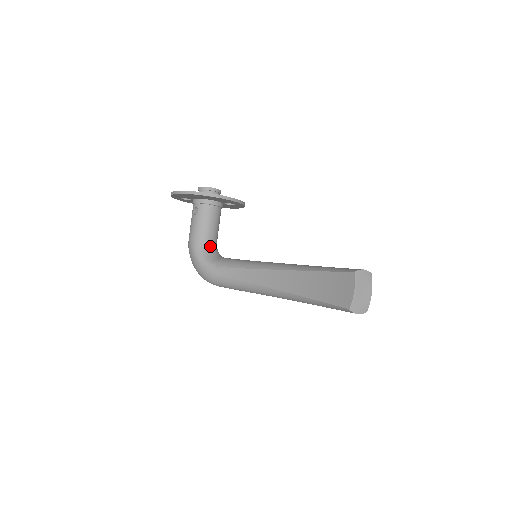
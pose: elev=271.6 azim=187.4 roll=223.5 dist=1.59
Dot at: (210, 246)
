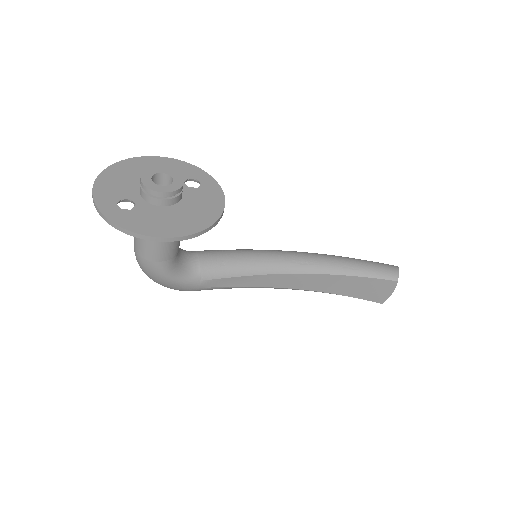
Dot at: (179, 255)
